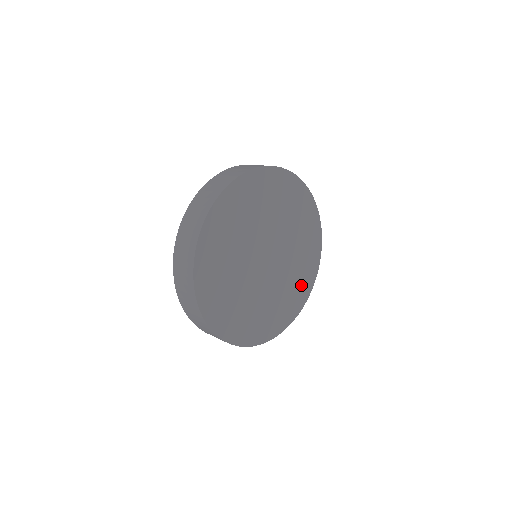
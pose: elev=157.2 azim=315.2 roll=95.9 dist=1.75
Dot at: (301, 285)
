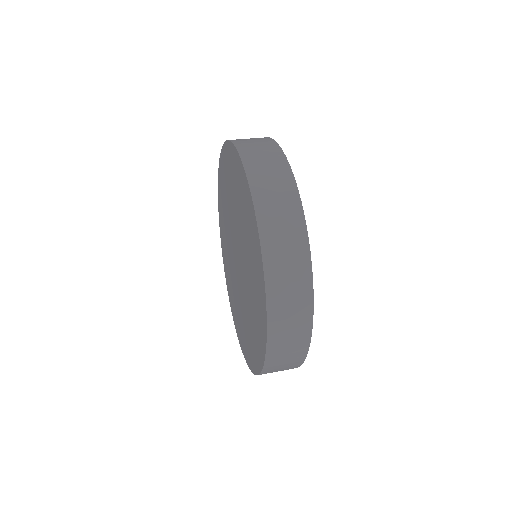
Dot at: occluded
